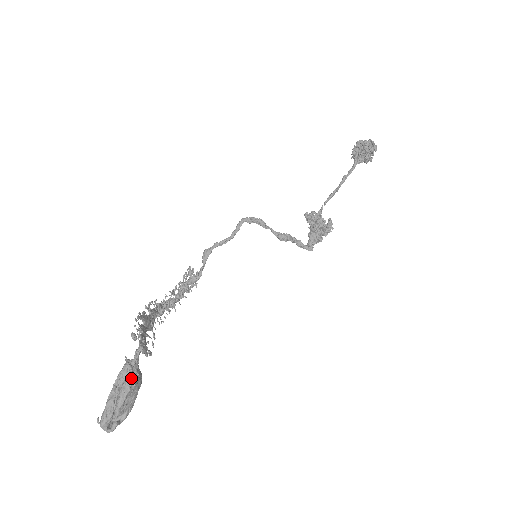
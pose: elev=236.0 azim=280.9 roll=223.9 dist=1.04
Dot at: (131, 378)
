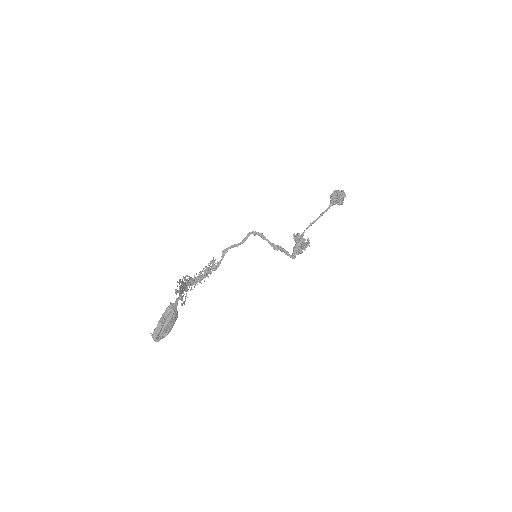
Dot at: (173, 313)
